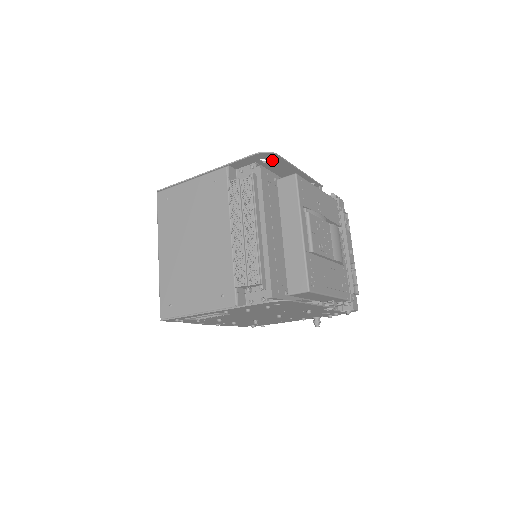
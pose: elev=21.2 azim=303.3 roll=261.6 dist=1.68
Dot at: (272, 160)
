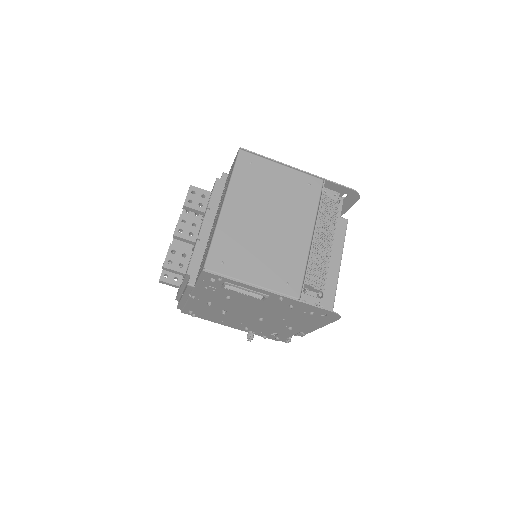
Dot at: (348, 200)
